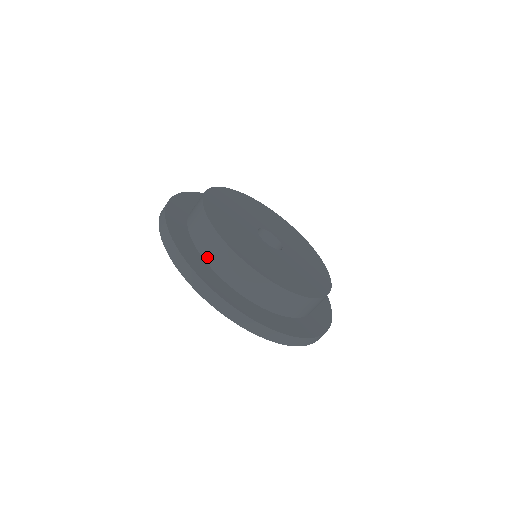
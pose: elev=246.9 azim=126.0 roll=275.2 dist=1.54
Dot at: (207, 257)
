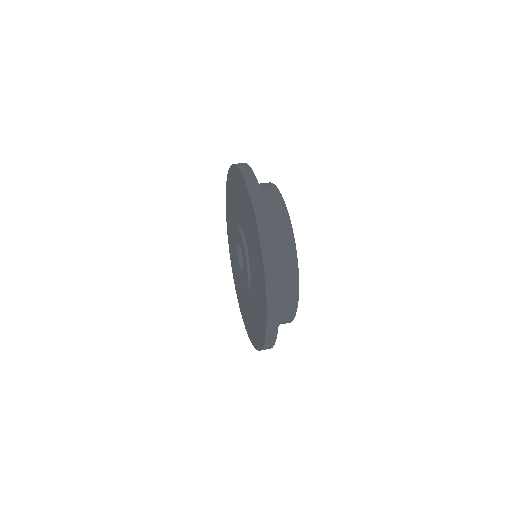
Dot at: occluded
